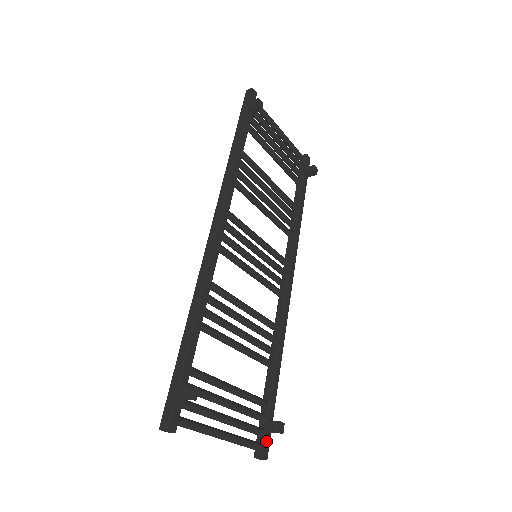
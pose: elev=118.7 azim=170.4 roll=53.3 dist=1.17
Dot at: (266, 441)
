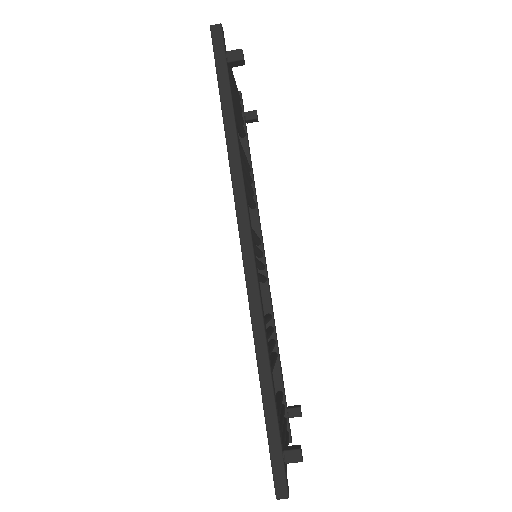
Dot at: (289, 426)
